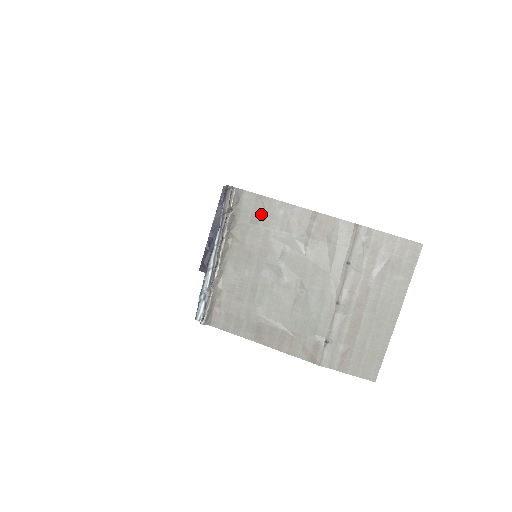
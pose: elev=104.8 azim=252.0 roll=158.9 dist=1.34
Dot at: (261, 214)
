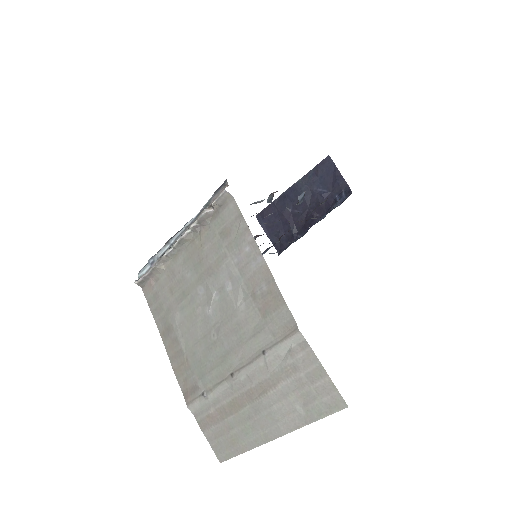
Dot at: (231, 234)
